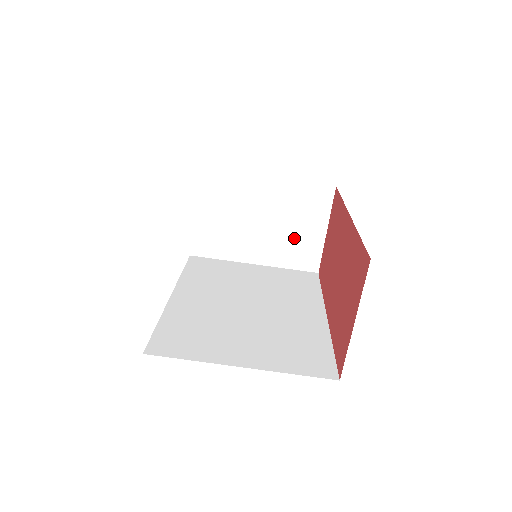
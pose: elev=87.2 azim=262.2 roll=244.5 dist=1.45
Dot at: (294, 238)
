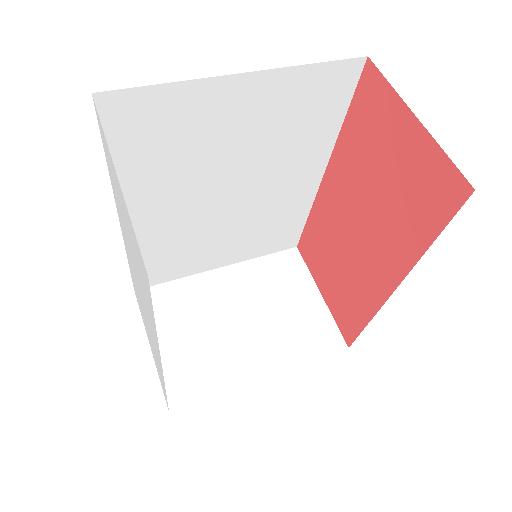
Dot at: (291, 319)
